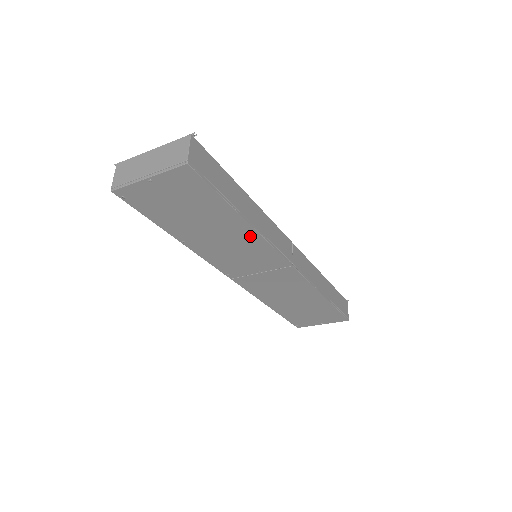
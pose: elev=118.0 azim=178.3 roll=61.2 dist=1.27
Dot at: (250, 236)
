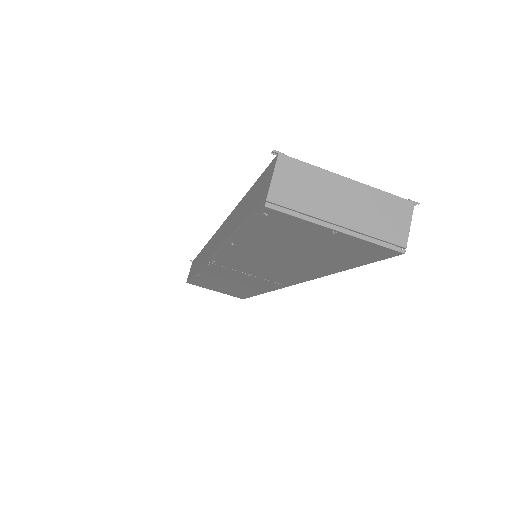
Dot at: (307, 273)
